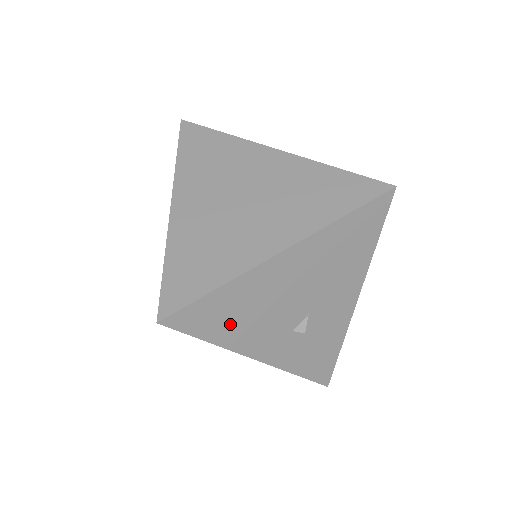
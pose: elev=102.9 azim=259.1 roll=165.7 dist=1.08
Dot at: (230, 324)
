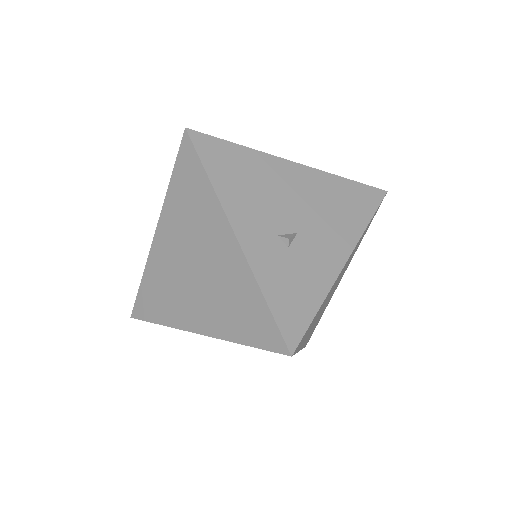
Dot at: (232, 178)
